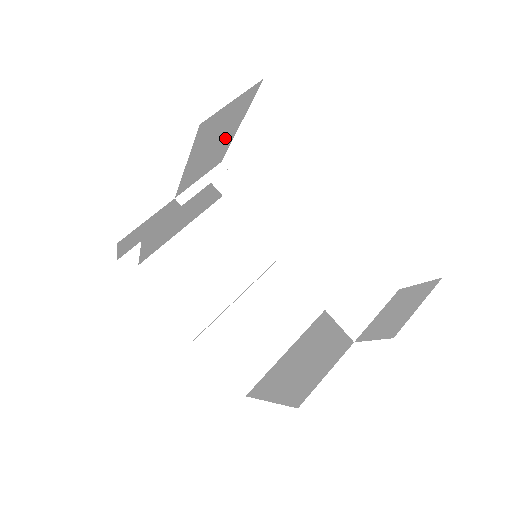
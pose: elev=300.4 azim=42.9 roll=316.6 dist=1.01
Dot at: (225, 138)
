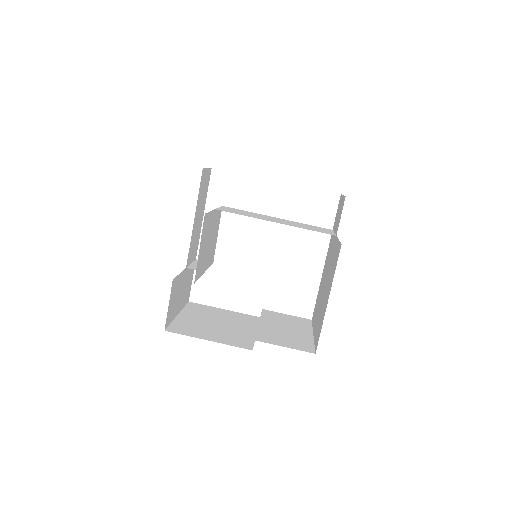
Dot at: (201, 218)
